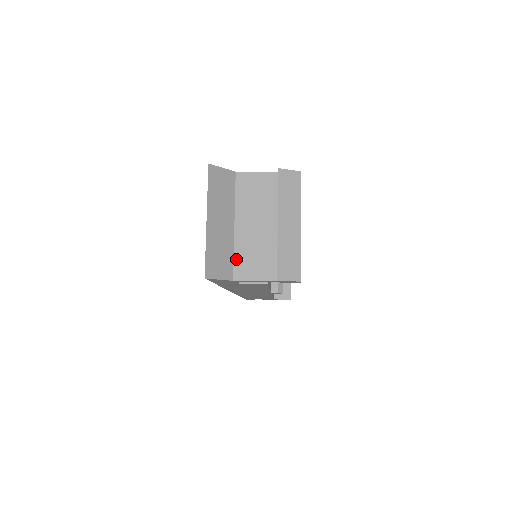
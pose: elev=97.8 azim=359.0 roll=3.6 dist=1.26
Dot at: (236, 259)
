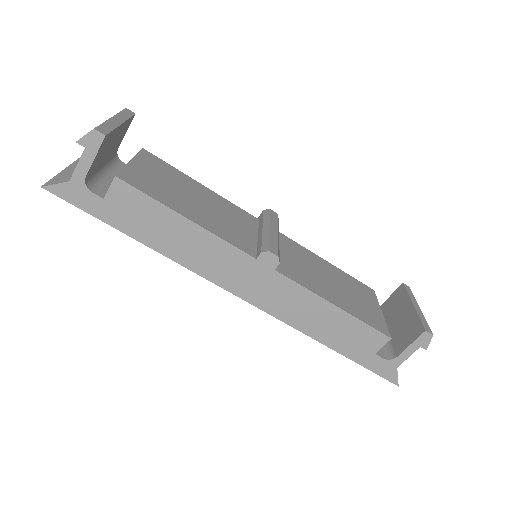
Dot at: occluded
